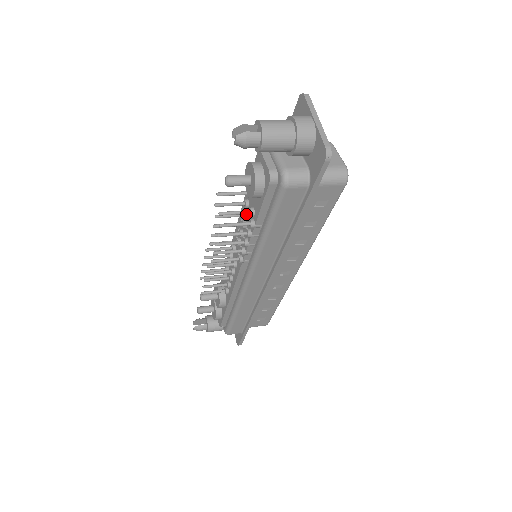
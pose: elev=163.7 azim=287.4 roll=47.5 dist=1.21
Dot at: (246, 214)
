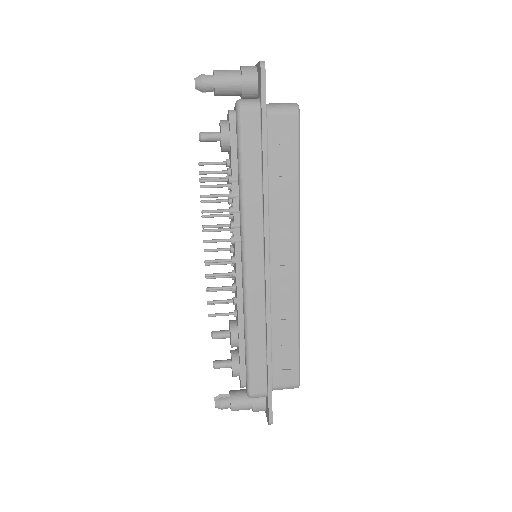
Dot at: occluded
